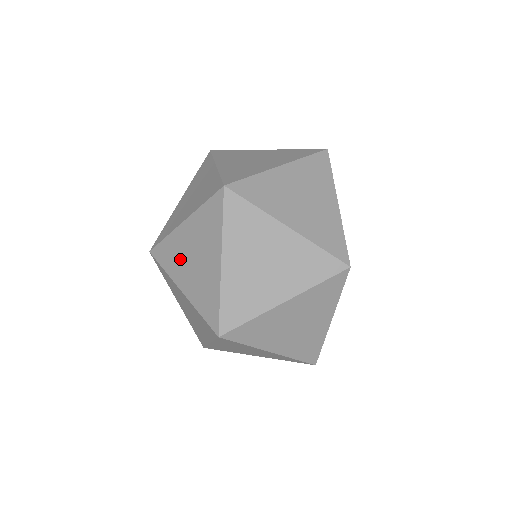
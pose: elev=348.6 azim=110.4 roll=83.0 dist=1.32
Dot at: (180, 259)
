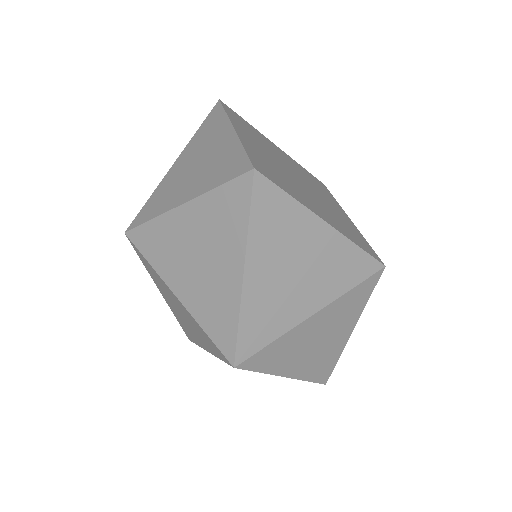
Dot at: occluded
